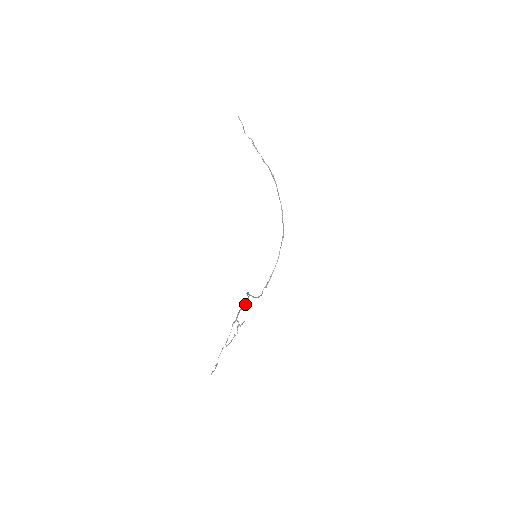
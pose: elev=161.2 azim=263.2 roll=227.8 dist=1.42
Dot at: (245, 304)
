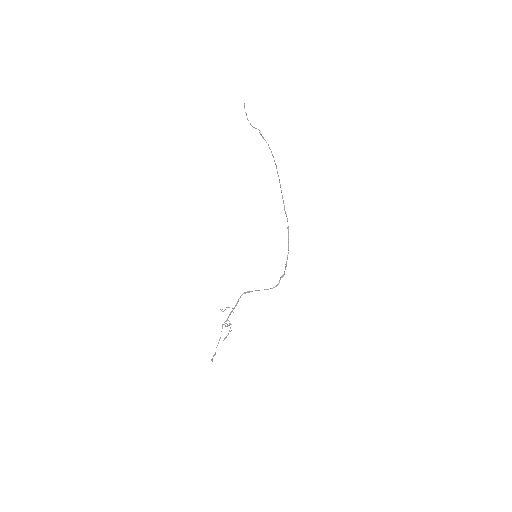
Dot at: (235, 306)
